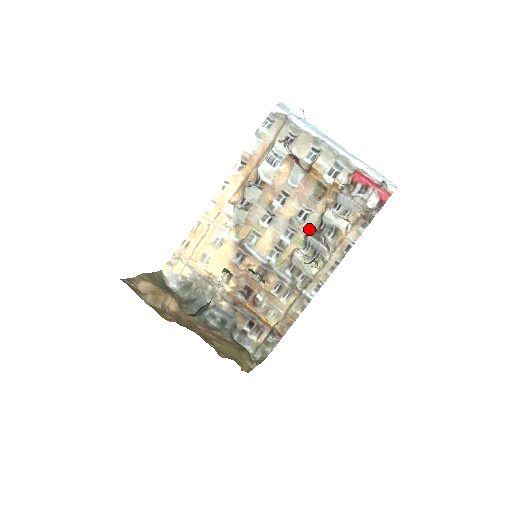
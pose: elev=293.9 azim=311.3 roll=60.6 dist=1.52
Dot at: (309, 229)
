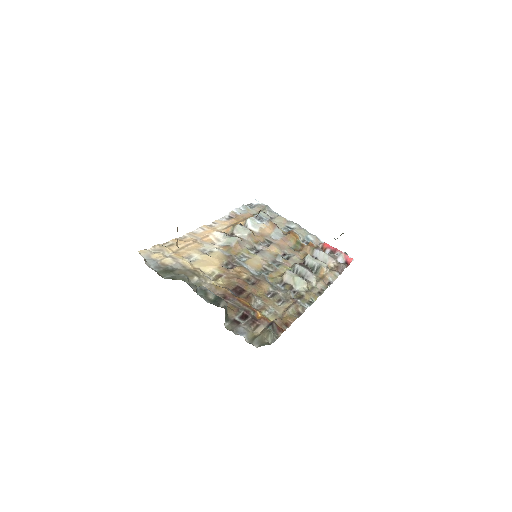
Dot at: occluded
